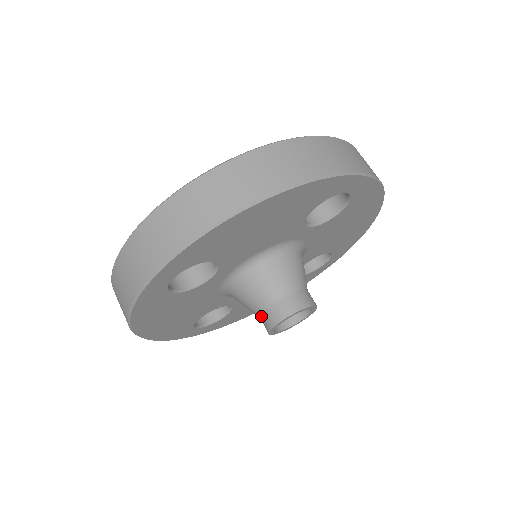
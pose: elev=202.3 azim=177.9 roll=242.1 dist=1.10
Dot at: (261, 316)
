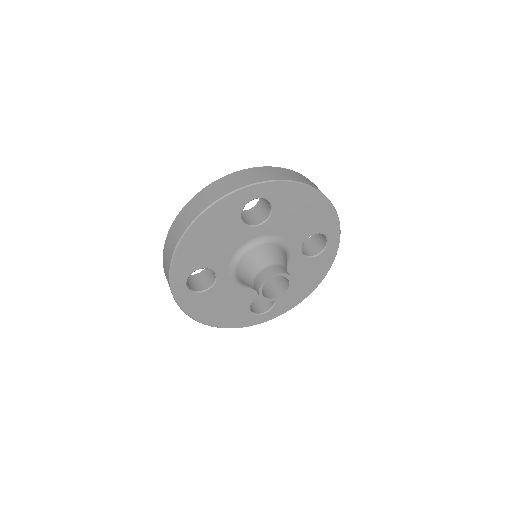
Dot at: (262, 271)
